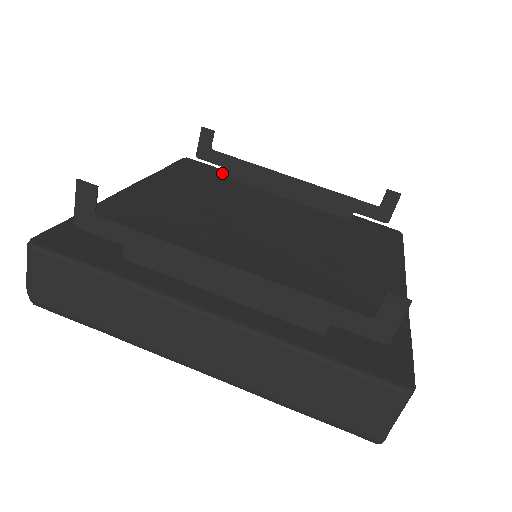
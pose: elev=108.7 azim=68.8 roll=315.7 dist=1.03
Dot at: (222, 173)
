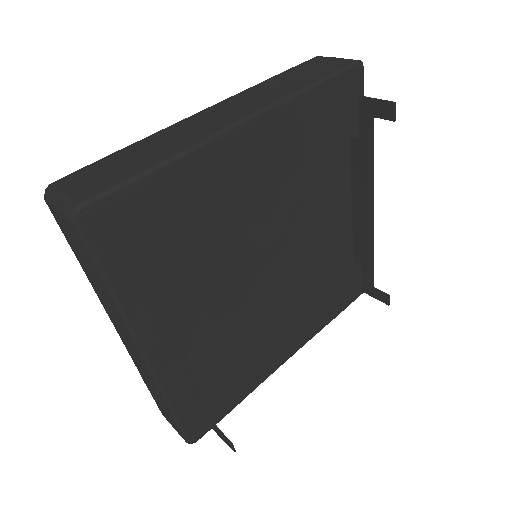
Dot at: (355, 126)
